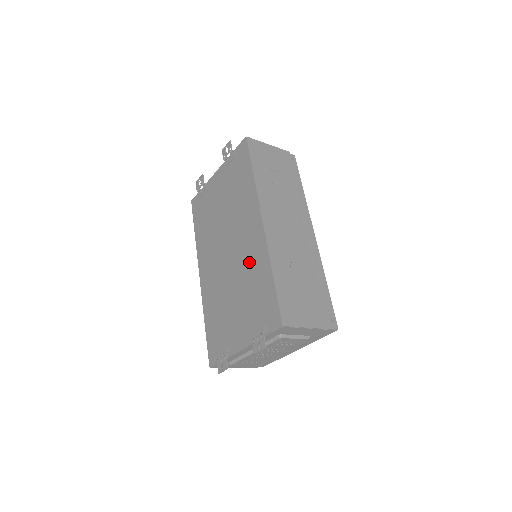
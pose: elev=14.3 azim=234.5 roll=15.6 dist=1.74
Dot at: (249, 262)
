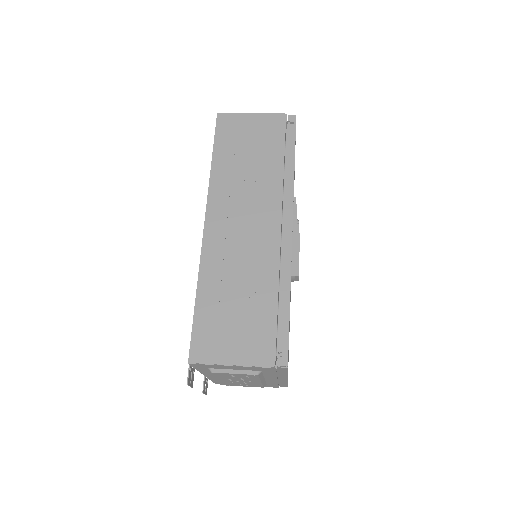
Dot at: occluded
